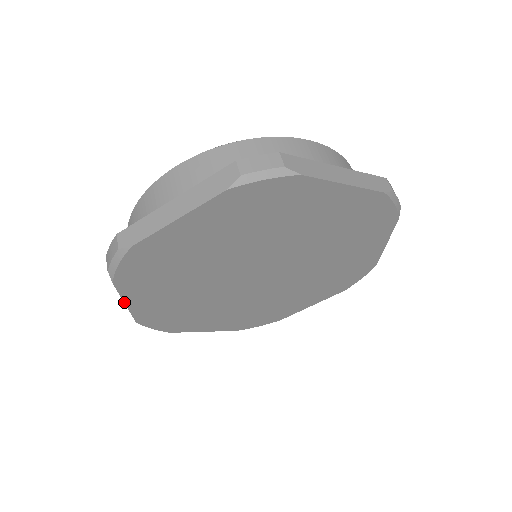
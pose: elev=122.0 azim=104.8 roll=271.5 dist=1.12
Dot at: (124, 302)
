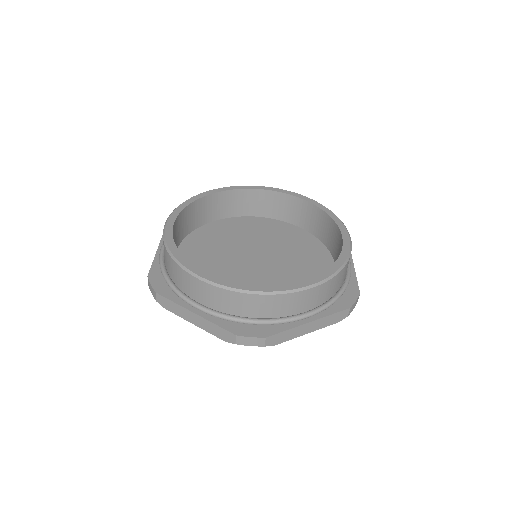
Dot at: occluded
